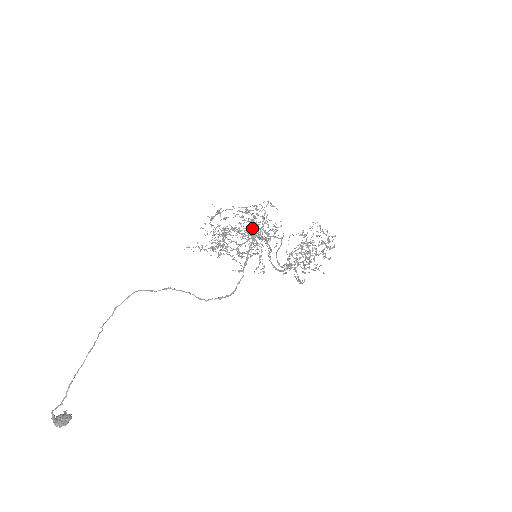
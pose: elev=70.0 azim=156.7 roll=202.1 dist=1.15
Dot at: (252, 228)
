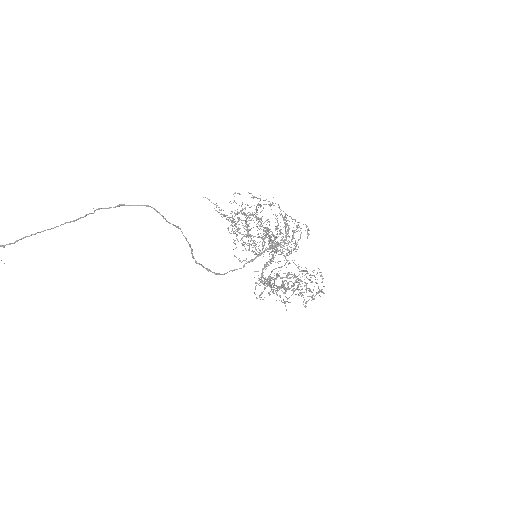
Dot at: occluded
